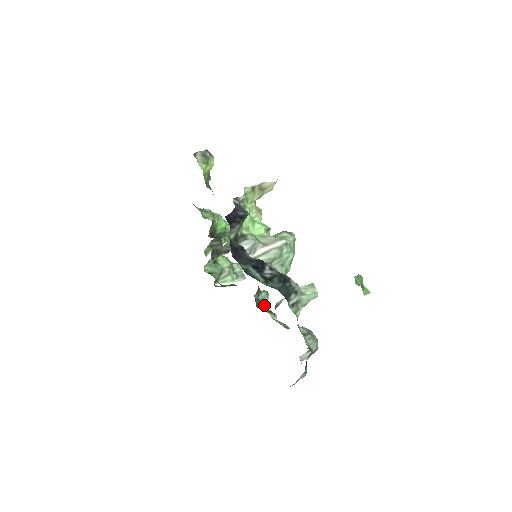
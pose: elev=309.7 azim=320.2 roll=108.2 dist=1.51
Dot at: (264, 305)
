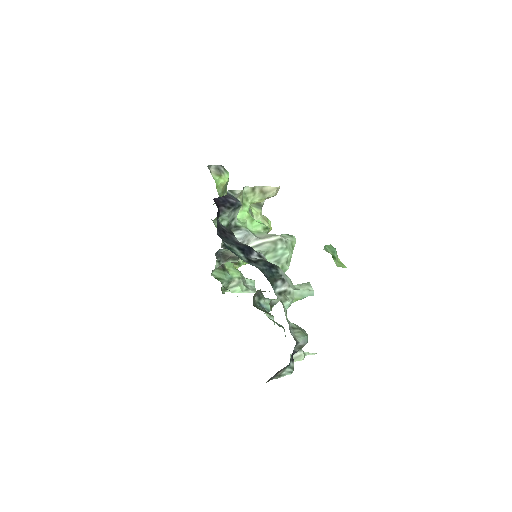
Dot at: occluded
